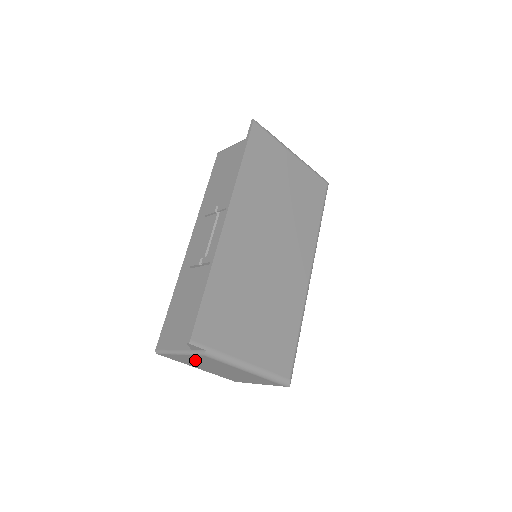
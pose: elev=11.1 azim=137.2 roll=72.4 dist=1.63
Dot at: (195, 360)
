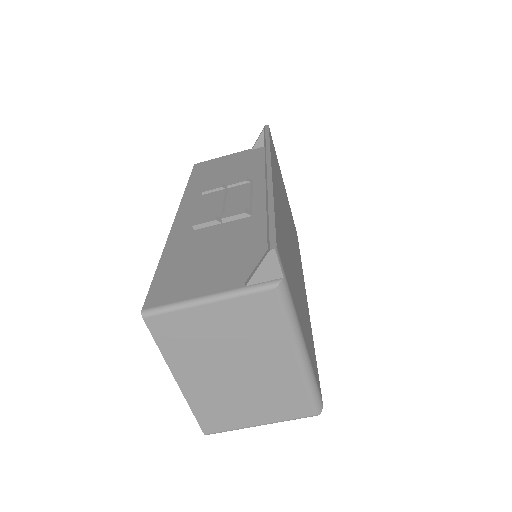
Dot at: (220, 326)
